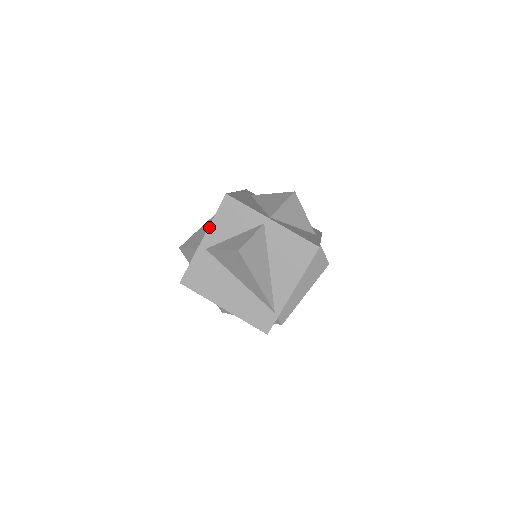
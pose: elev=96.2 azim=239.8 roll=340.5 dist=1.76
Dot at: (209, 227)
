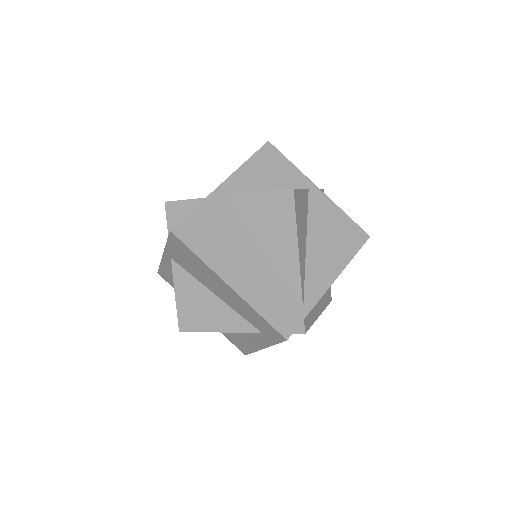
Dot at: (236, 170)
